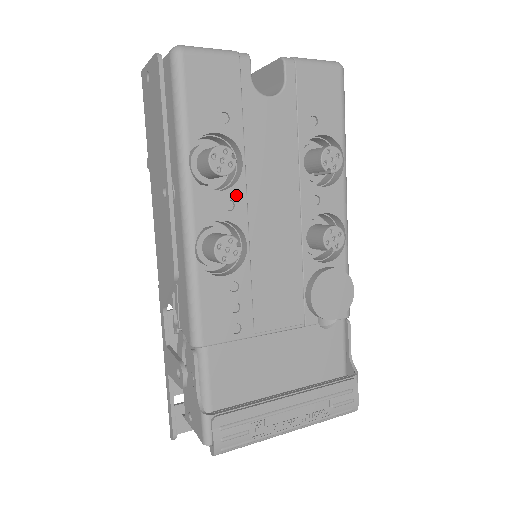
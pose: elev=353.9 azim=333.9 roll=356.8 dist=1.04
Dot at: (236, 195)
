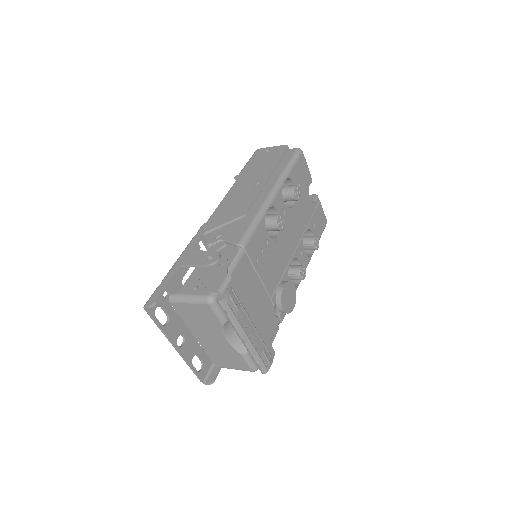
Dot at: (287, 212)
